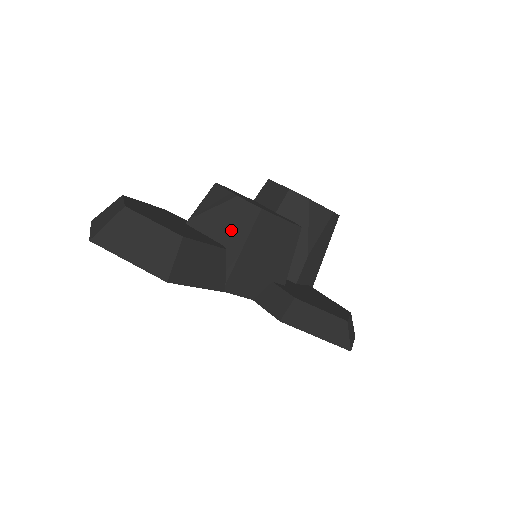
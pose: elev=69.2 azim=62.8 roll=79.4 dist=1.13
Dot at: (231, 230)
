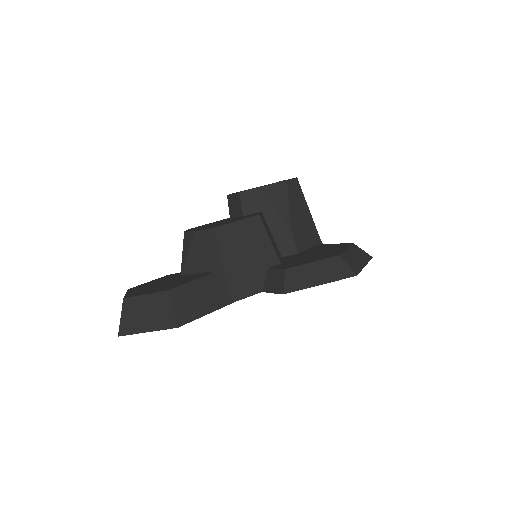
Dot at: (208, 257)
